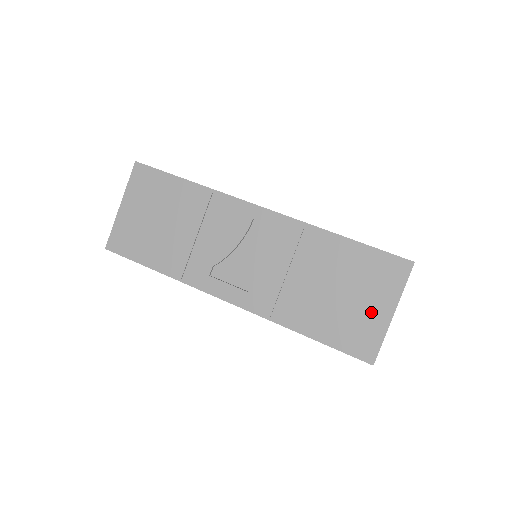
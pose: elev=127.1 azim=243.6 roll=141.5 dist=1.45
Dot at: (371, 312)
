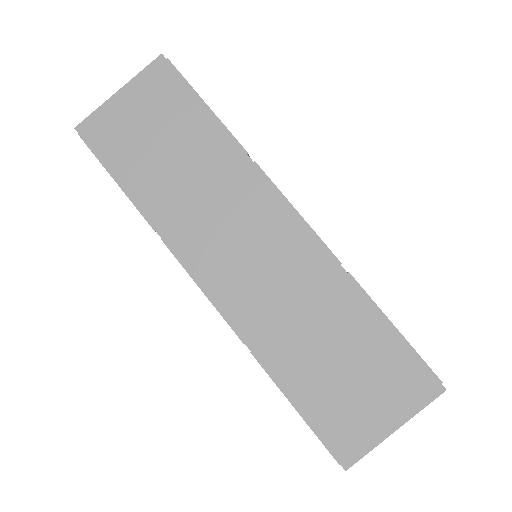
Dot at: occluded
